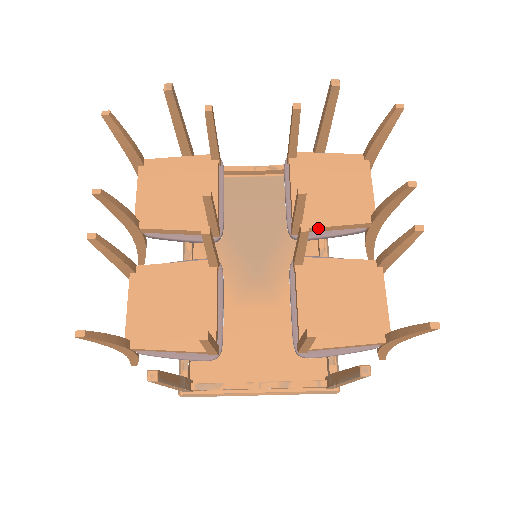
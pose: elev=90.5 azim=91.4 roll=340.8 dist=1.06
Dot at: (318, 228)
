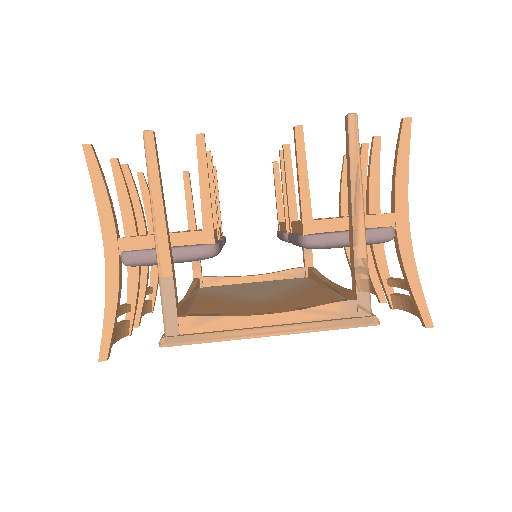
Dot at: occluded
